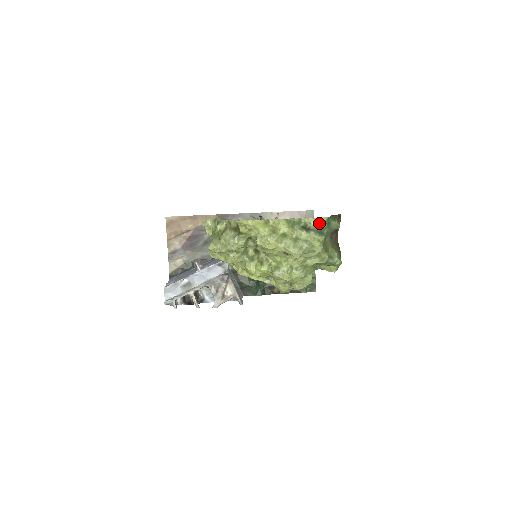
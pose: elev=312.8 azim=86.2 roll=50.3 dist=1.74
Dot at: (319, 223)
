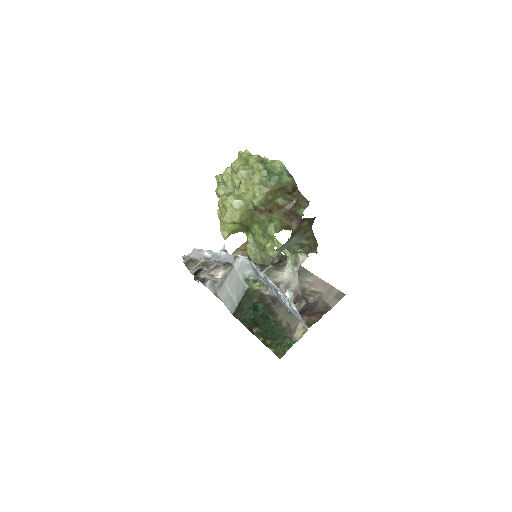
Dot at: (273, 163)
